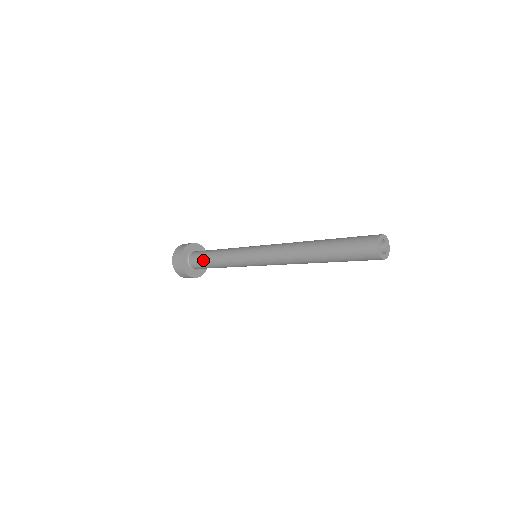
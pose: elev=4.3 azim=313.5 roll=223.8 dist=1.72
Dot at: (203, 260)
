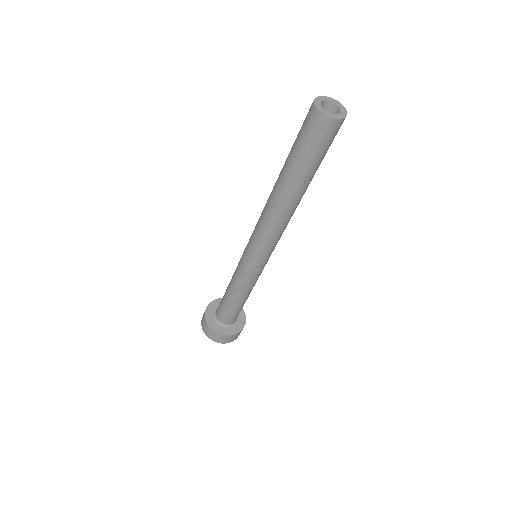
Dot at: (222, 299)
